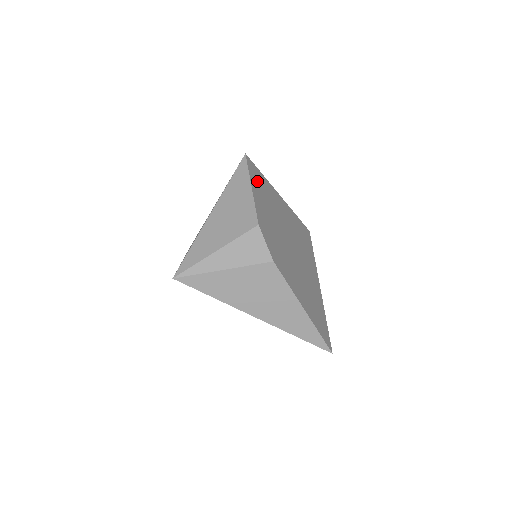
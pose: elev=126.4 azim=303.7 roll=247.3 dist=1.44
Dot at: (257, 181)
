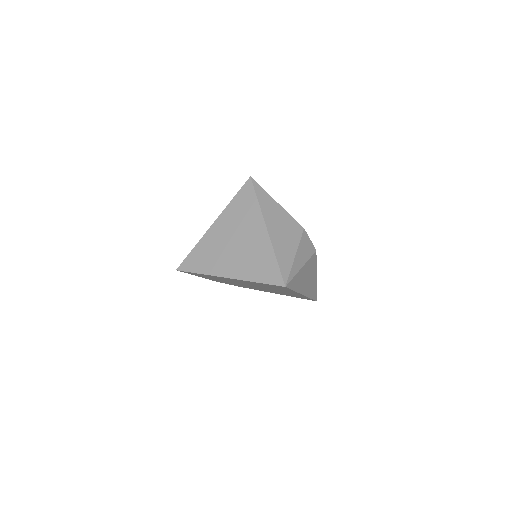
Dot at: occluded
